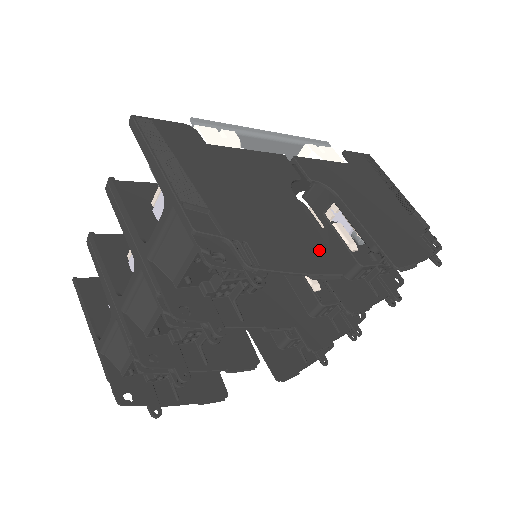
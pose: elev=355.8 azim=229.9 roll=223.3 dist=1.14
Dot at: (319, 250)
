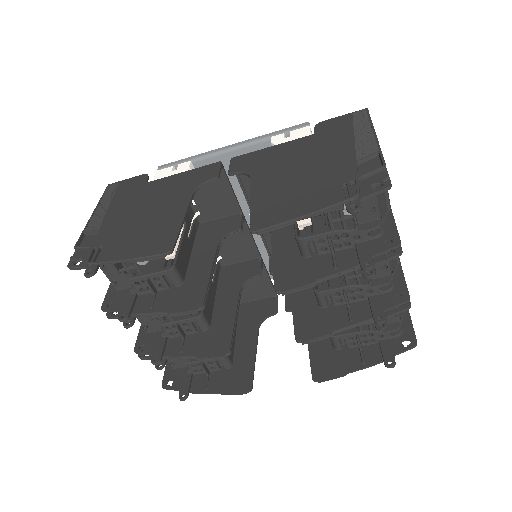
Dot at: (164, 237)
